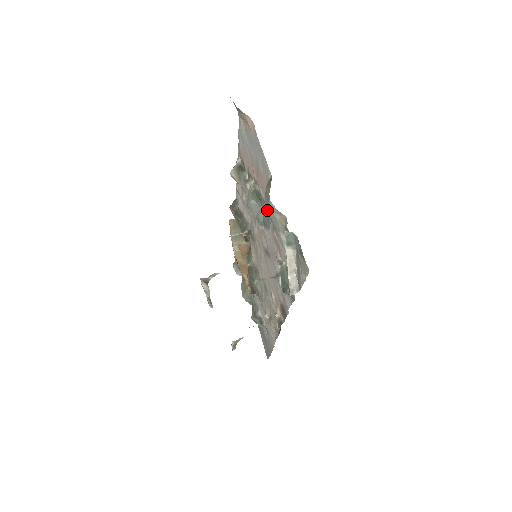
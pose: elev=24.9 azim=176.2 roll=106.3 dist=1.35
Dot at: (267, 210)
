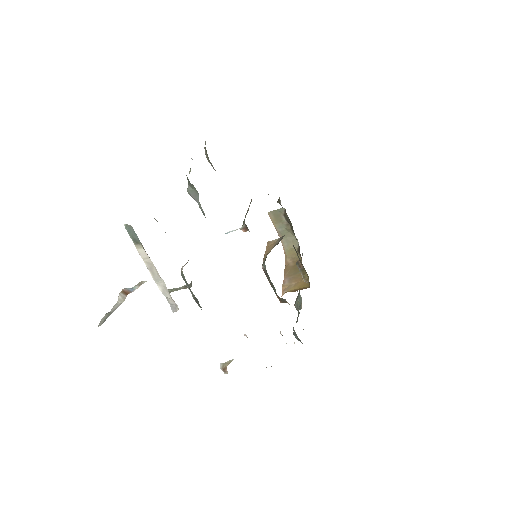
Dot at: occluded
